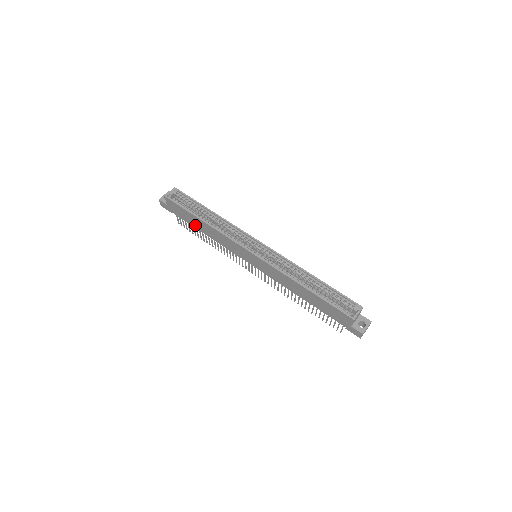
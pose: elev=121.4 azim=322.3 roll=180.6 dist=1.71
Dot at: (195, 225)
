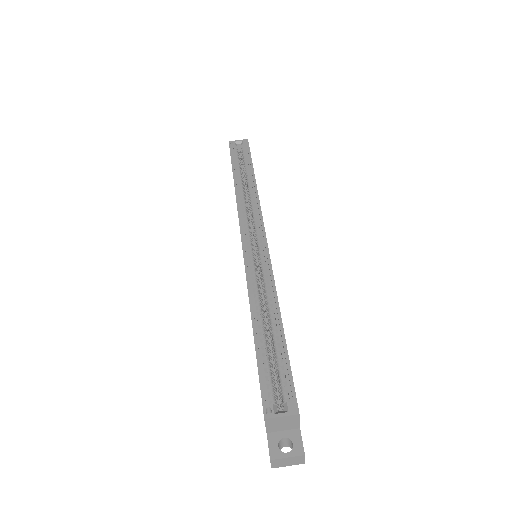
Dot at: occluded
